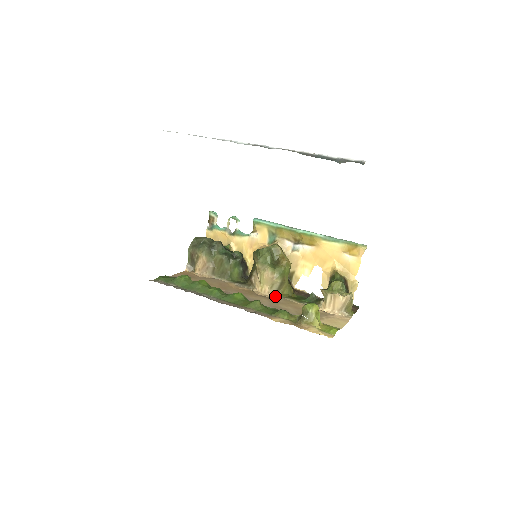
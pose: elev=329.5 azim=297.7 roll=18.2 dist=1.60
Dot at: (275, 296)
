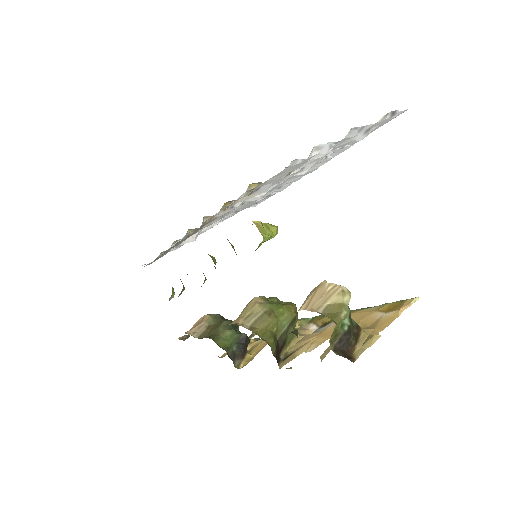
Dot at: (242, 326)
